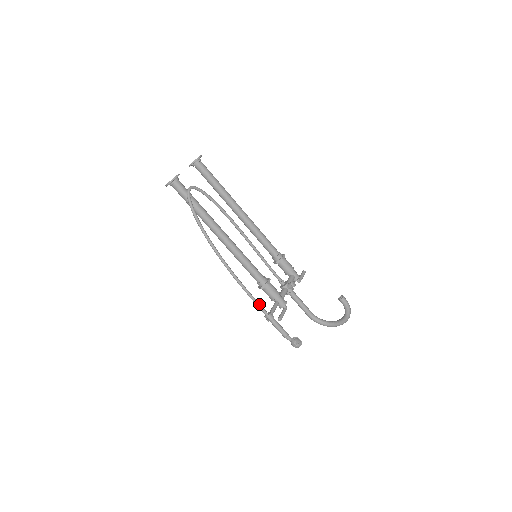
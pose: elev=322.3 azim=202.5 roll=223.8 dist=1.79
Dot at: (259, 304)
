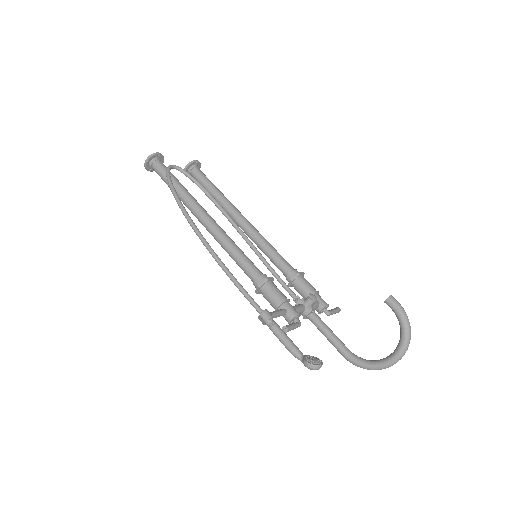
Dot at: (249, 295)
